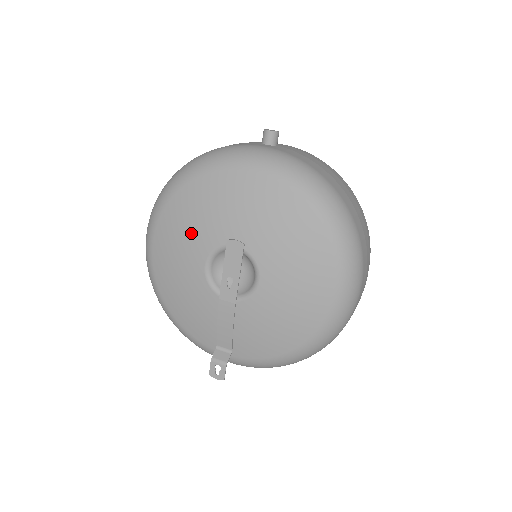
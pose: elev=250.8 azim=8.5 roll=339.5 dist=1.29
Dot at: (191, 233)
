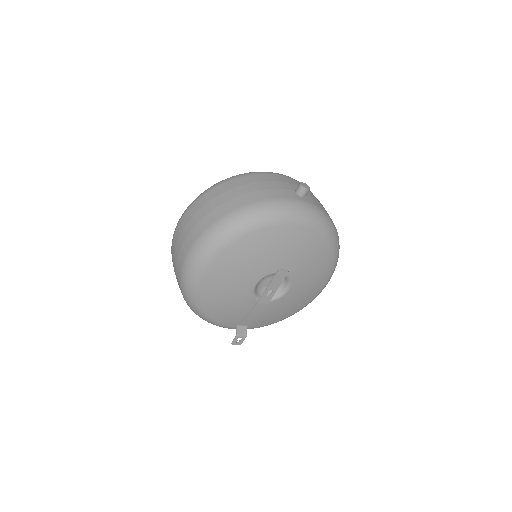
Dot at: (250, 266)
